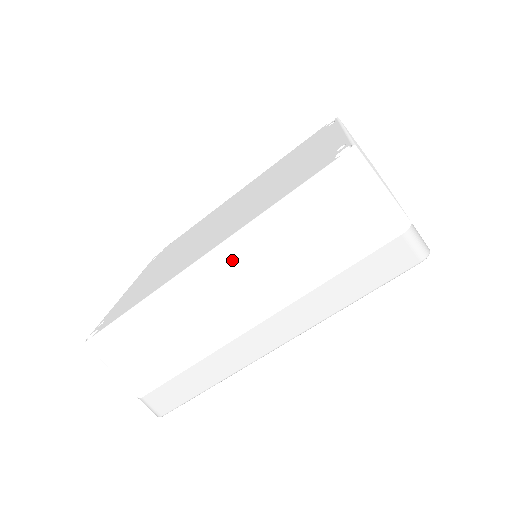
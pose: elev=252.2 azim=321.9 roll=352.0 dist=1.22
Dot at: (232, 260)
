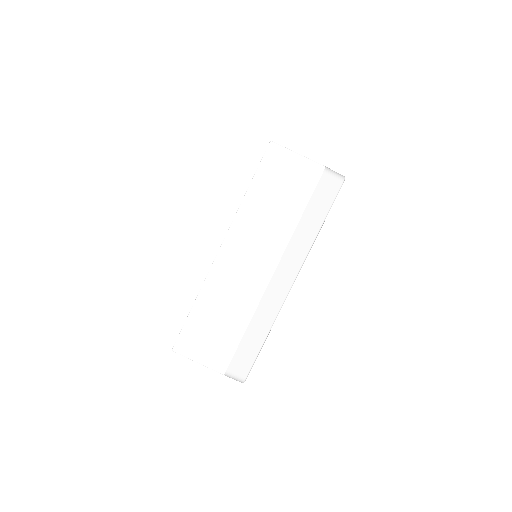
Dot at: (238, 240)
